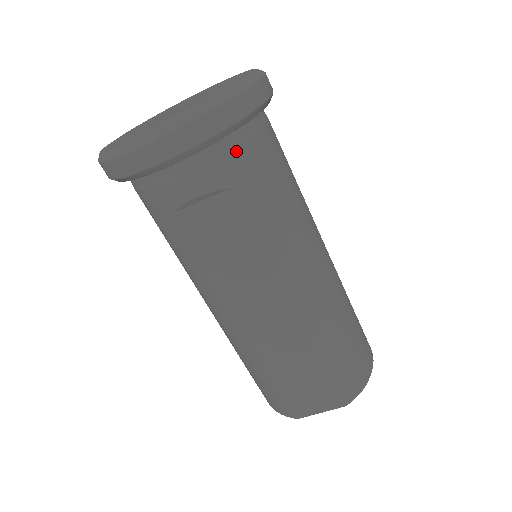
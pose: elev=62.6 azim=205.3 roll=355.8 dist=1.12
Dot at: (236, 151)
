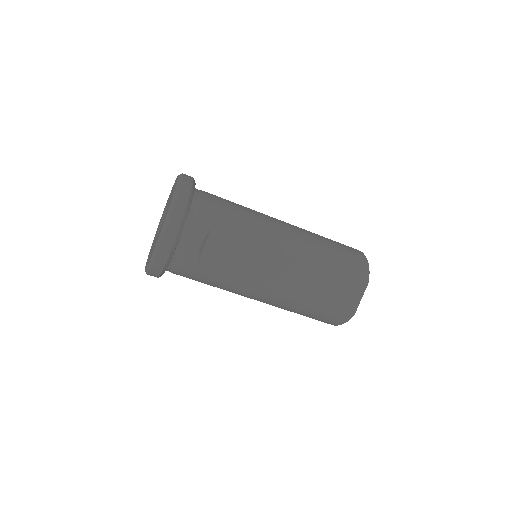
Dot at: (199, 211)
